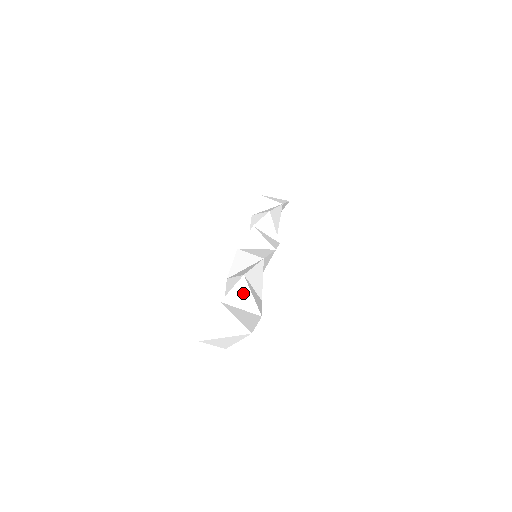
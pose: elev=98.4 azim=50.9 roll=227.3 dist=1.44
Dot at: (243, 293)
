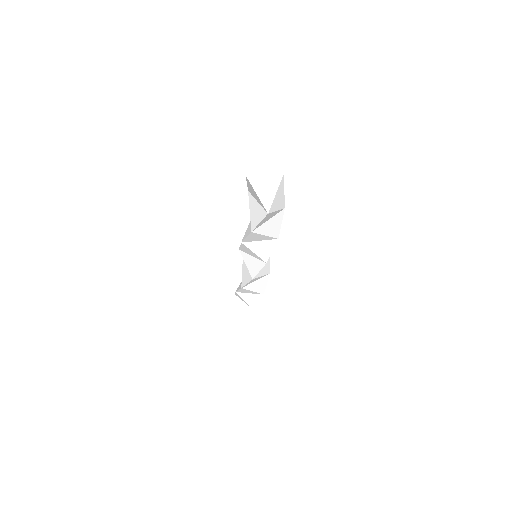
Dot at: occluded
